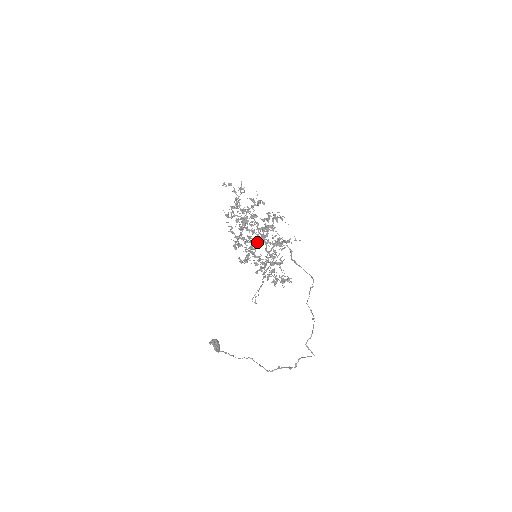
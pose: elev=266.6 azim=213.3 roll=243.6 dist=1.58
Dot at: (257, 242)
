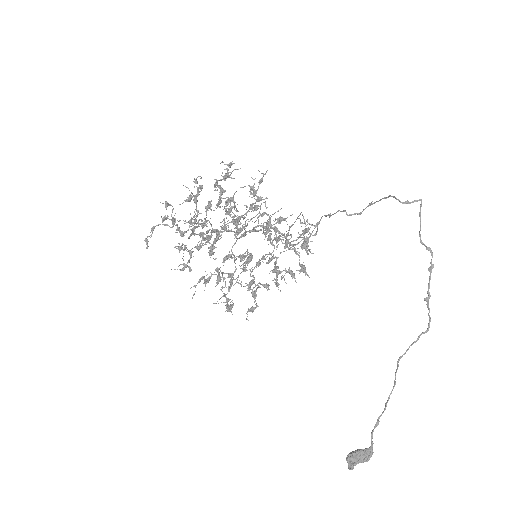
Dot at: (240, 230)
